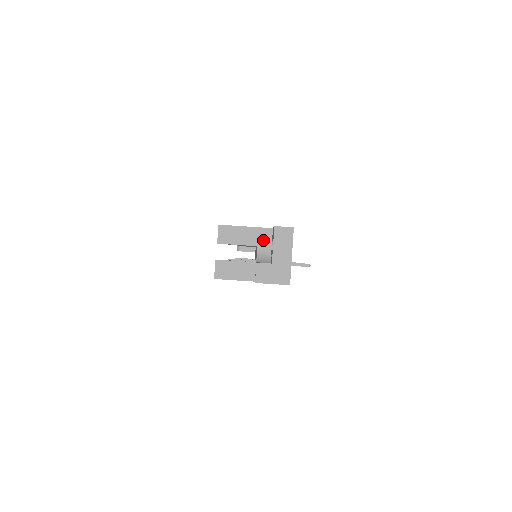
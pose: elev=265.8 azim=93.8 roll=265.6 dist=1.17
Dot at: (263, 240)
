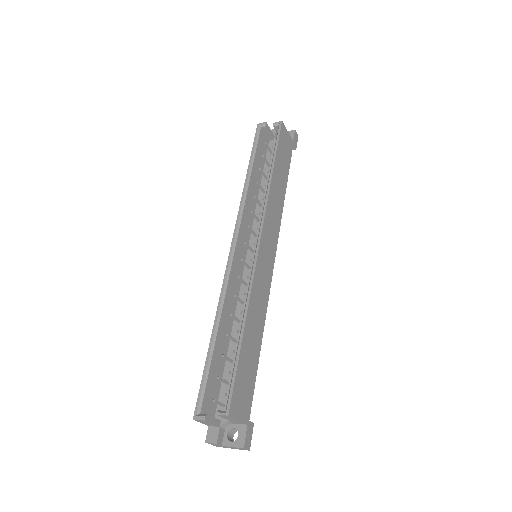
Dot at: (237, 423)
